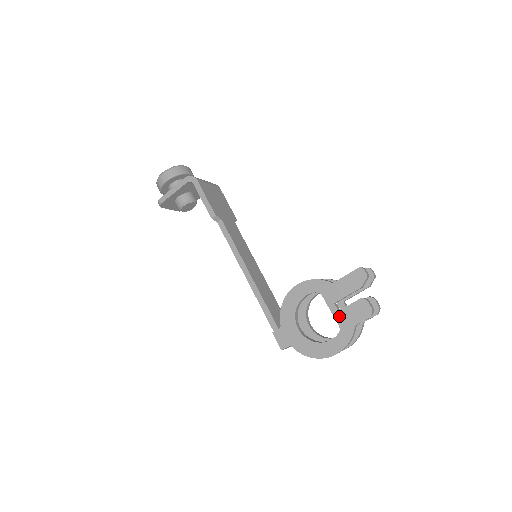
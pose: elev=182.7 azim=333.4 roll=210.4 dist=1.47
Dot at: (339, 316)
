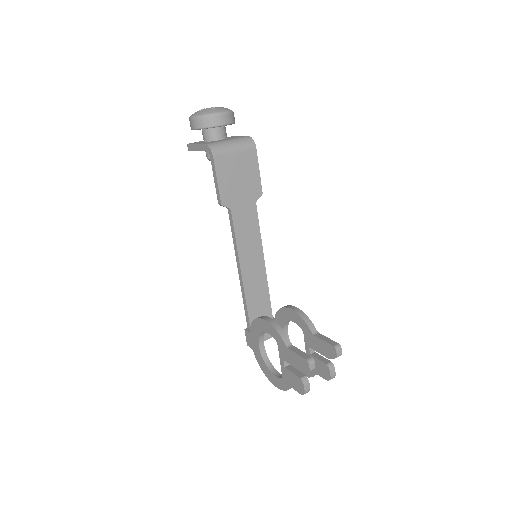
Dot at: (284, 370)
